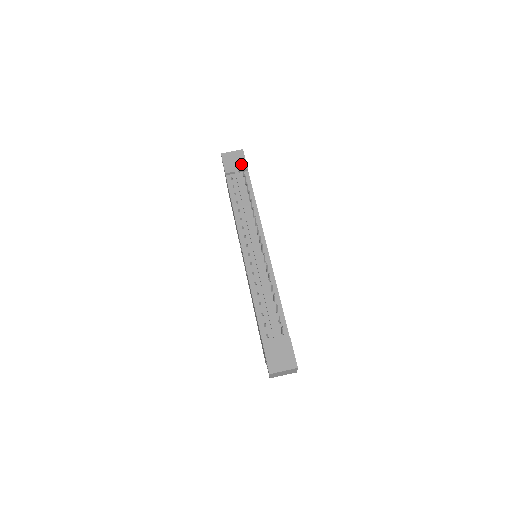
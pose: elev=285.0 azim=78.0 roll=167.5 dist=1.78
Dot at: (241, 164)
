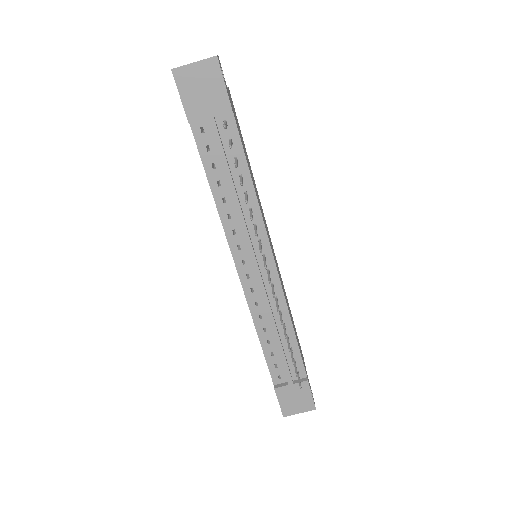
Dot at: (217, 98)
